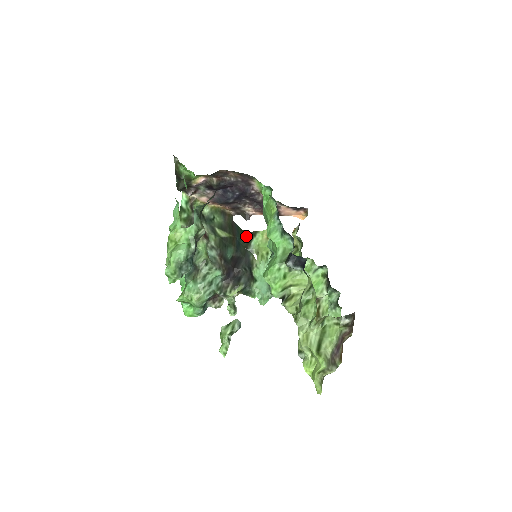
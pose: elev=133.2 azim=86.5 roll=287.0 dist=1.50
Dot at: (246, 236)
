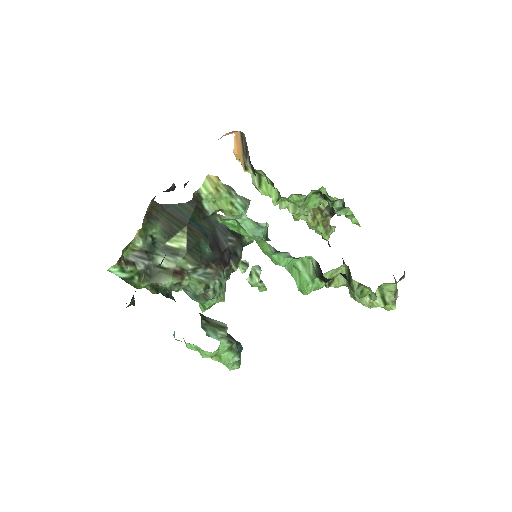
Dot at: (193, 208)
